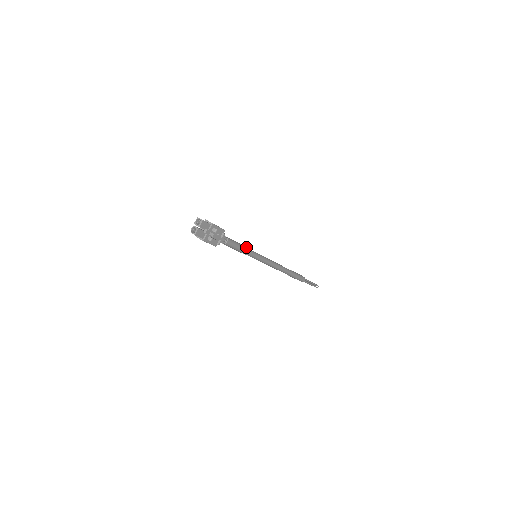
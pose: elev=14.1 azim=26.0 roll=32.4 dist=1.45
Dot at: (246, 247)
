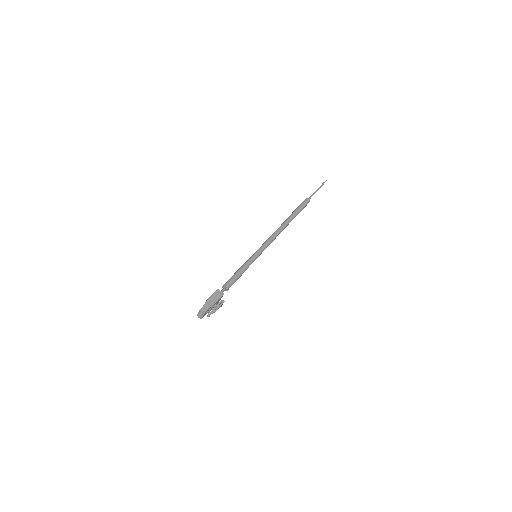
Dot at: (245, 268)
